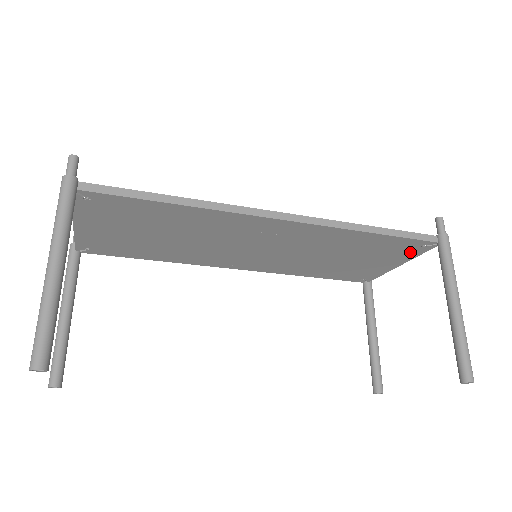
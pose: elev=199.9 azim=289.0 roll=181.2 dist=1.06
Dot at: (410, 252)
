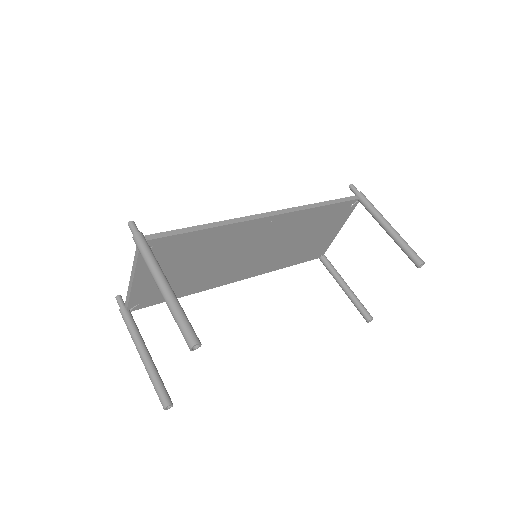
Dot at: (344, 214)
